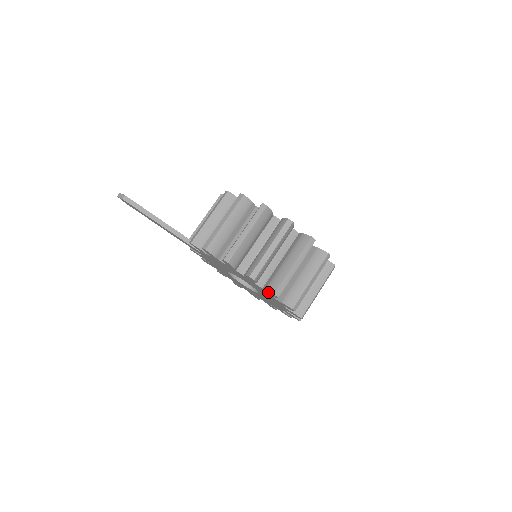
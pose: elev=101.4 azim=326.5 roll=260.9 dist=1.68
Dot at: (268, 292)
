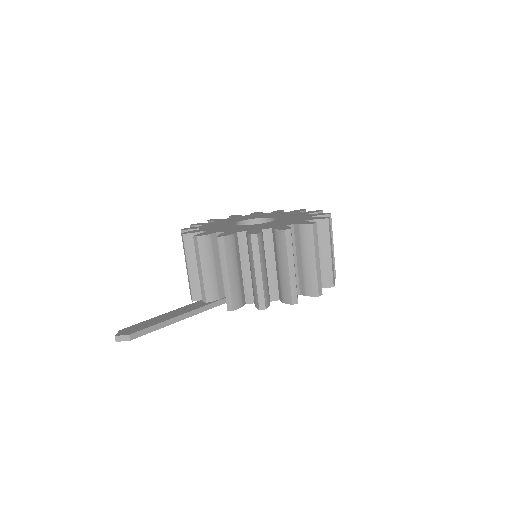
Dot at: occluded
